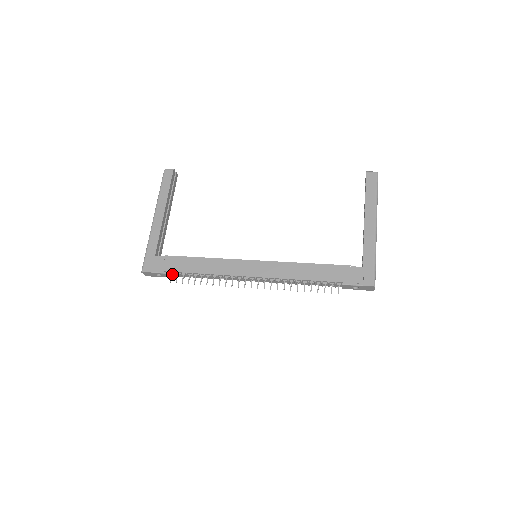
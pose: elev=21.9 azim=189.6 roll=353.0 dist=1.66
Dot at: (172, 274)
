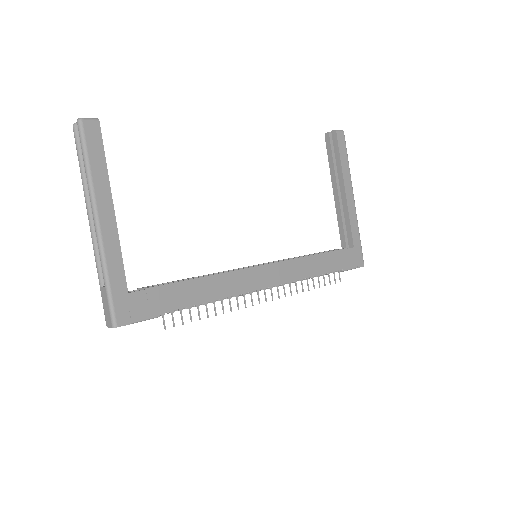
Dot at: occluded
